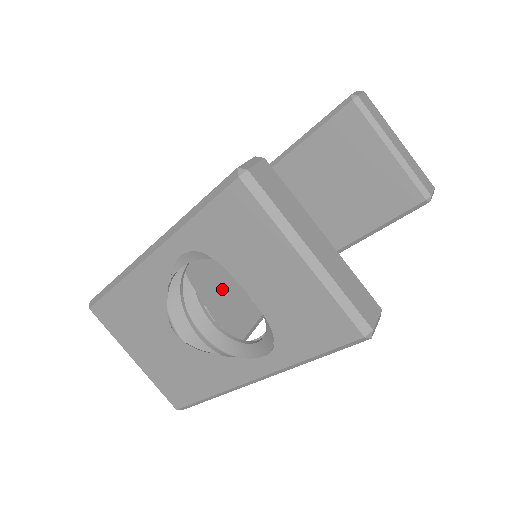
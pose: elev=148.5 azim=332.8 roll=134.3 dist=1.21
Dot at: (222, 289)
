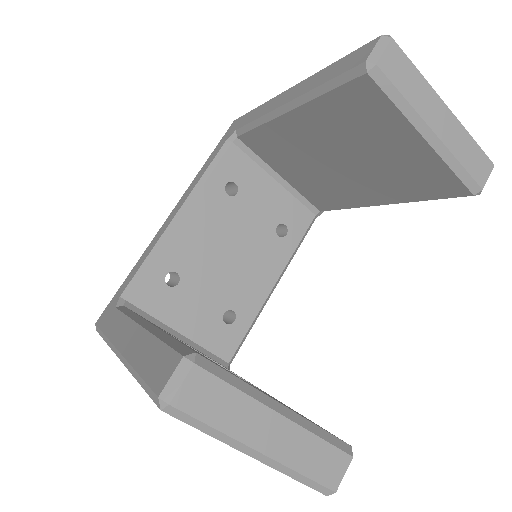
Dot at: (230, 268)
